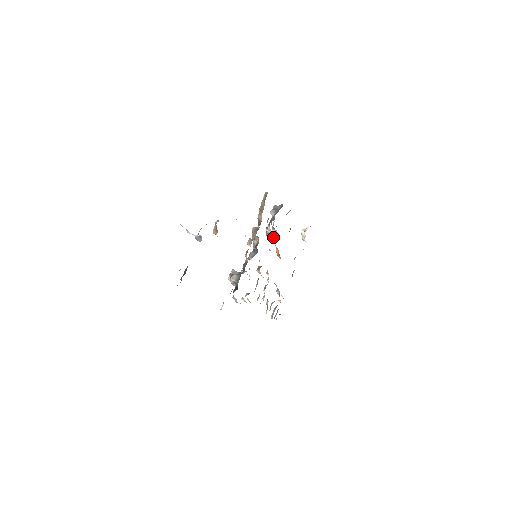
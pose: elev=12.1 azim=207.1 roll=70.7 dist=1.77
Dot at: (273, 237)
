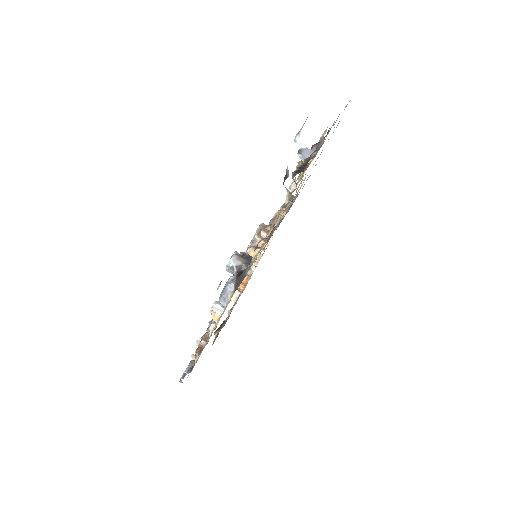
Dot at: (262, 253)
